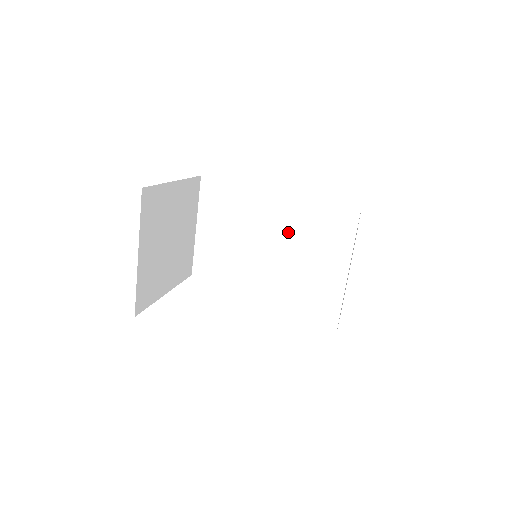
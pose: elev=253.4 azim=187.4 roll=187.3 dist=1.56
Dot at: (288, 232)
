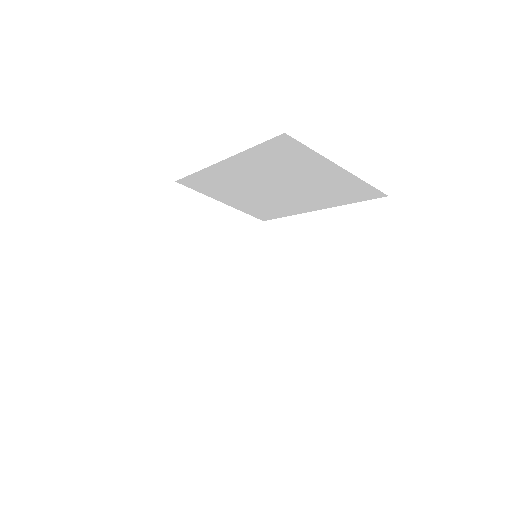
Dot at: (271, 179)
